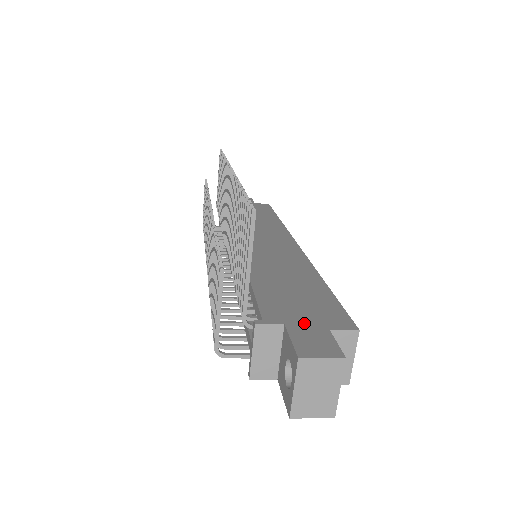
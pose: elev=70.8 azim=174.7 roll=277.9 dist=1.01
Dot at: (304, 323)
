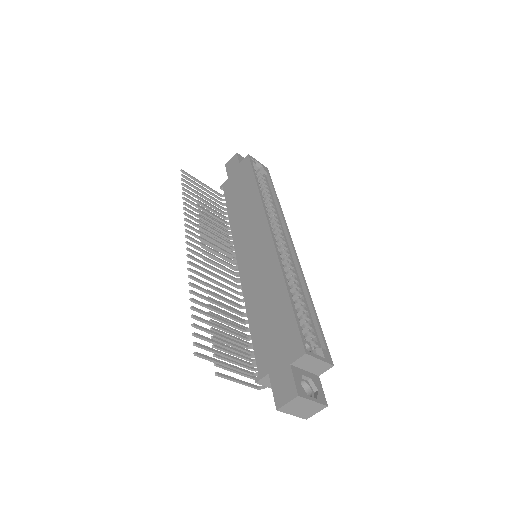
Dot at: (277, 365)
